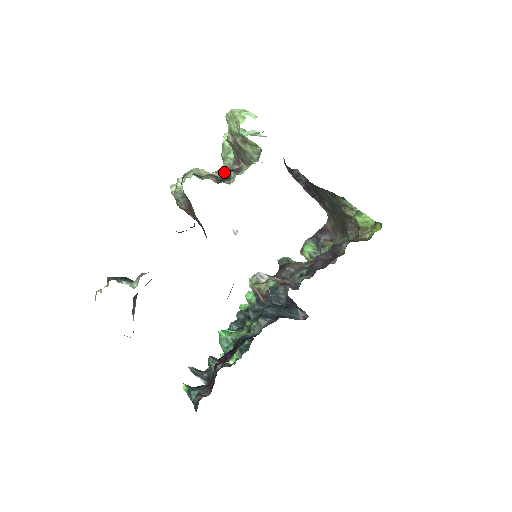
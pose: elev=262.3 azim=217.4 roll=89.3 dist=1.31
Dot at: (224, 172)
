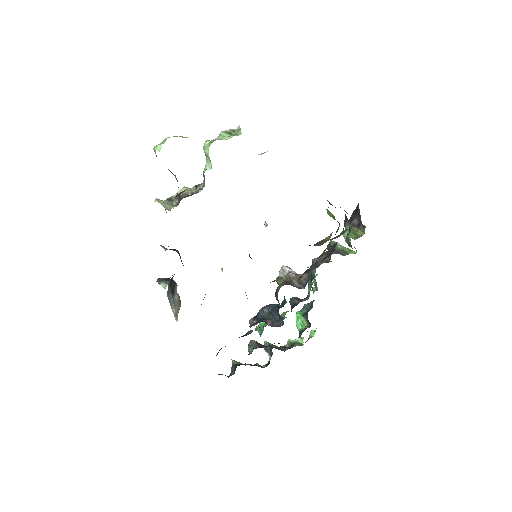
Dot at: (197, 188)
